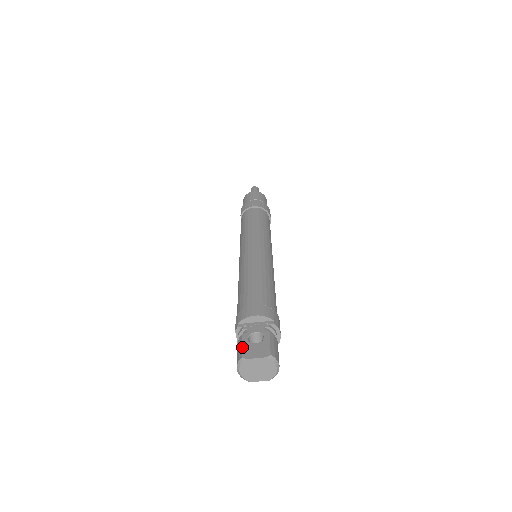
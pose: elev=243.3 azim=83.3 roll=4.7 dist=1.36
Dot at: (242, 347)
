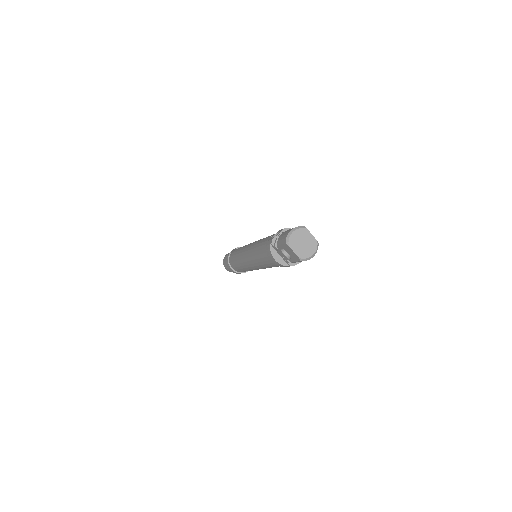
Dot at: occluded
